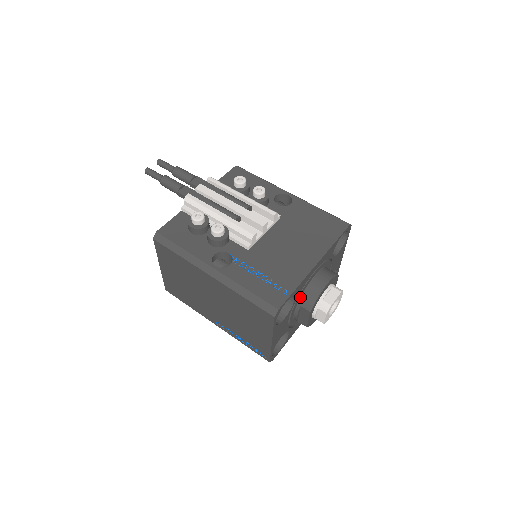
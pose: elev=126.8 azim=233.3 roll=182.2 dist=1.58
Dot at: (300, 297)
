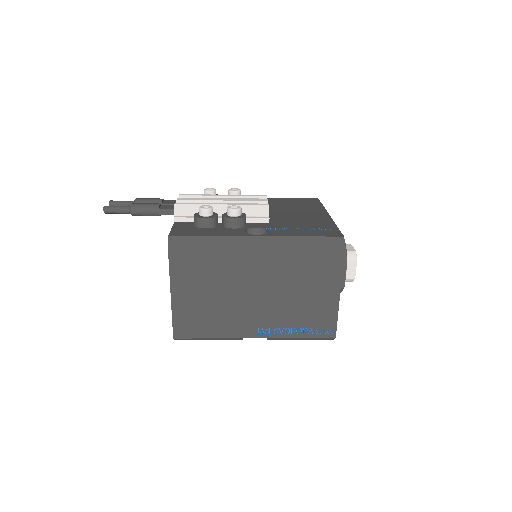
Dot at: occluded
